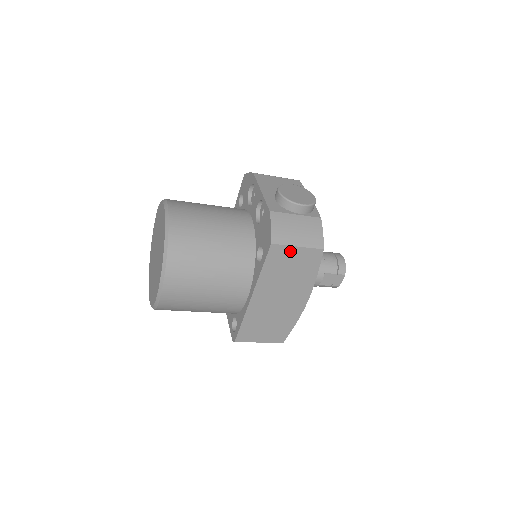
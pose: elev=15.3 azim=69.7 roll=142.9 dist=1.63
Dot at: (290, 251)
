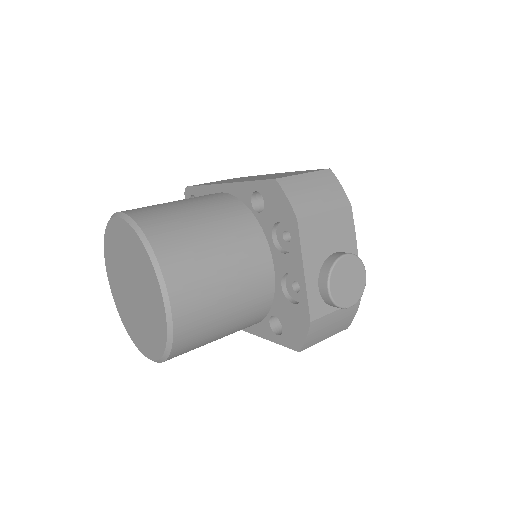
Dot at: occluded
